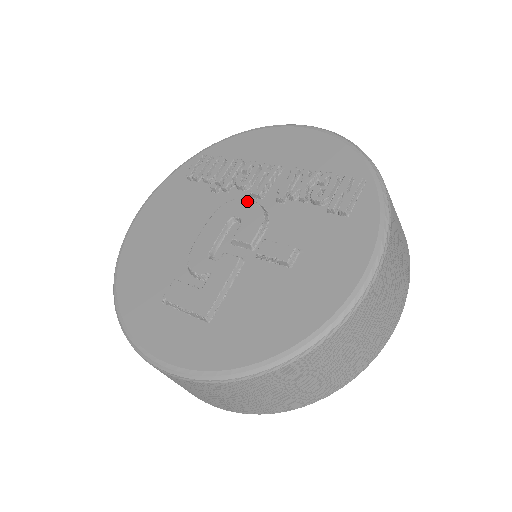
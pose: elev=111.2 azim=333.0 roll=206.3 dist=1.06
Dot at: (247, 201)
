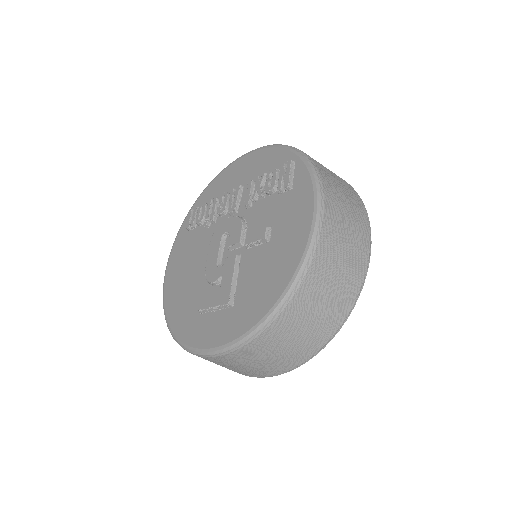
Dot at: (228, 219)
